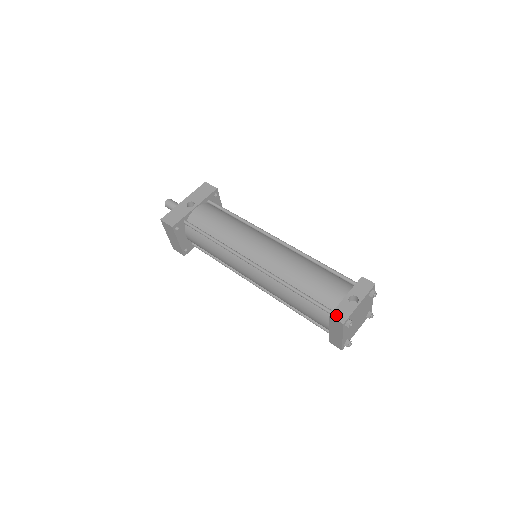
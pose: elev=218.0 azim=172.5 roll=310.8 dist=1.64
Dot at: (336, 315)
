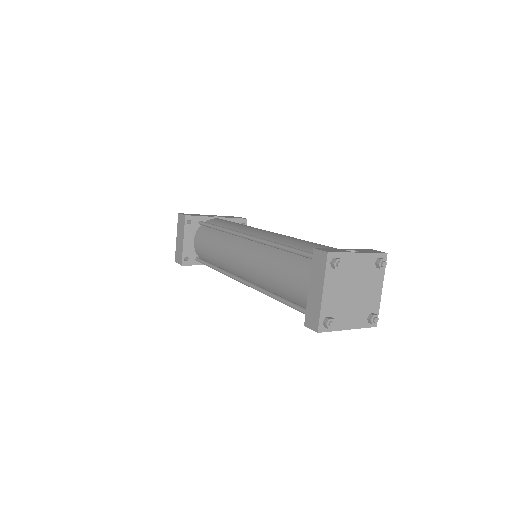
Dot at: (322, 249)
